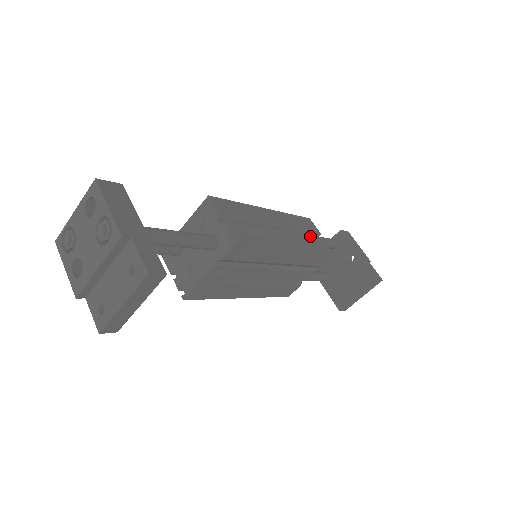
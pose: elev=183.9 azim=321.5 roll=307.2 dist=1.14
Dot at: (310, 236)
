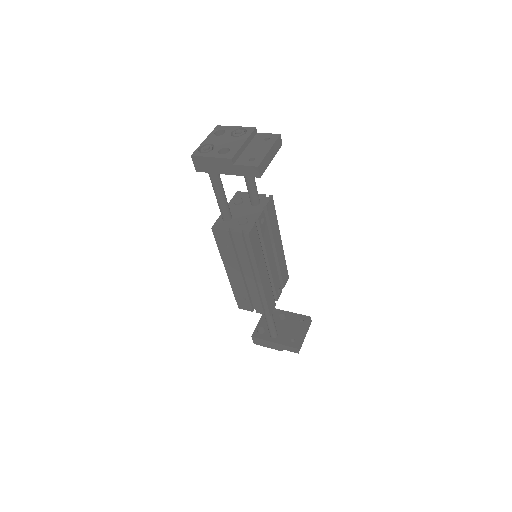
Dot at: occluded
